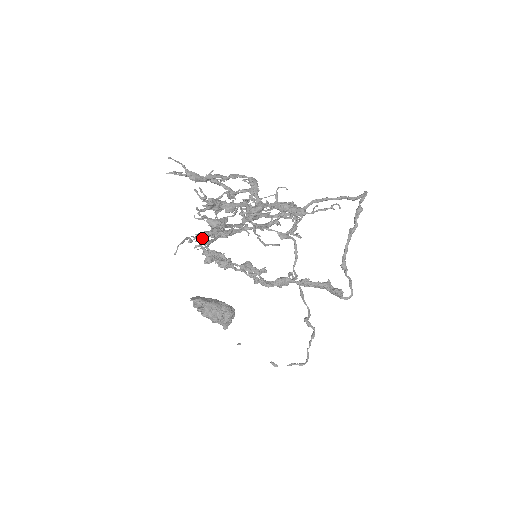
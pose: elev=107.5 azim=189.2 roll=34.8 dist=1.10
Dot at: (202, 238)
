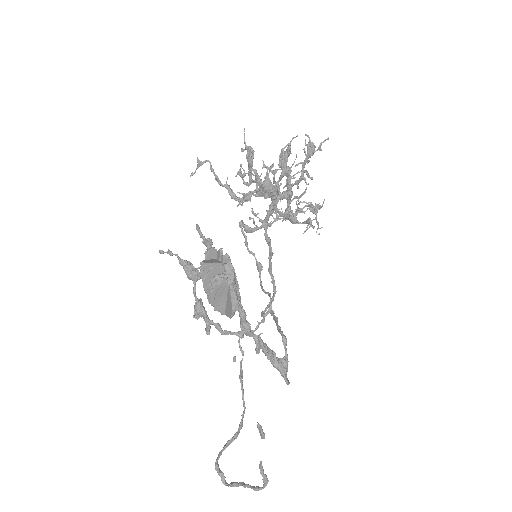
Dot at: (283, 164)
